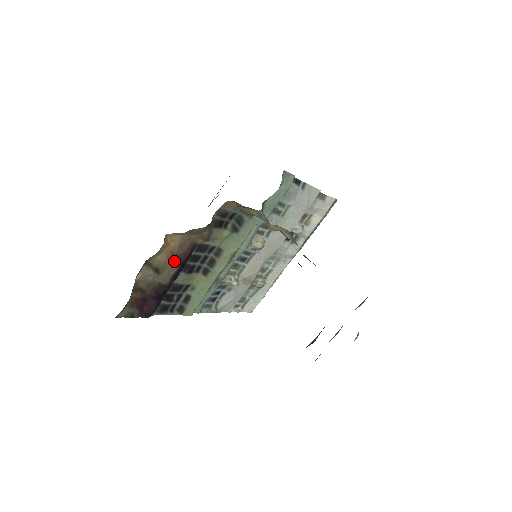
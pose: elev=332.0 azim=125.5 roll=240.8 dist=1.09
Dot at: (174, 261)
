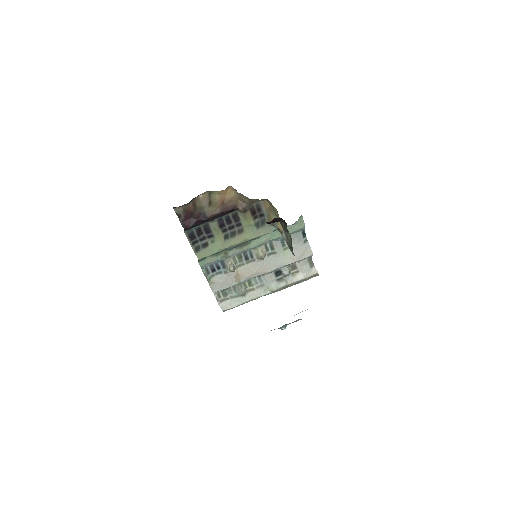
Dot at: (221, 207)
